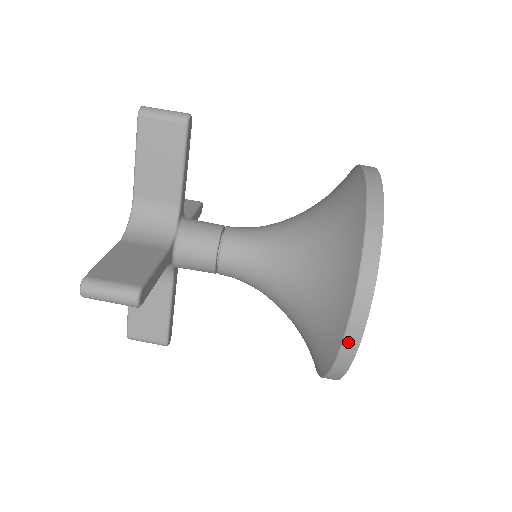
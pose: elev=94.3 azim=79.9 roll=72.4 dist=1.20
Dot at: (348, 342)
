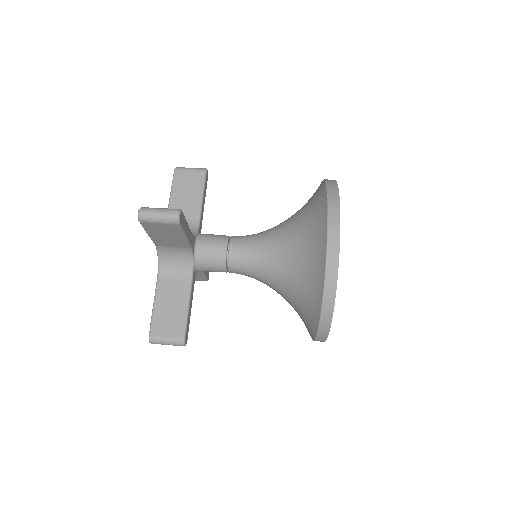
Dot at: (331, 244)
